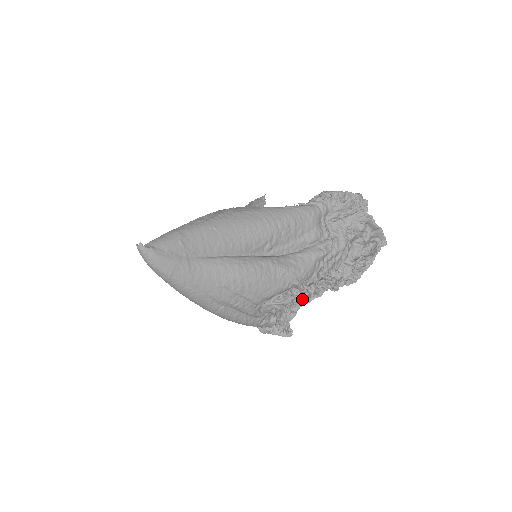
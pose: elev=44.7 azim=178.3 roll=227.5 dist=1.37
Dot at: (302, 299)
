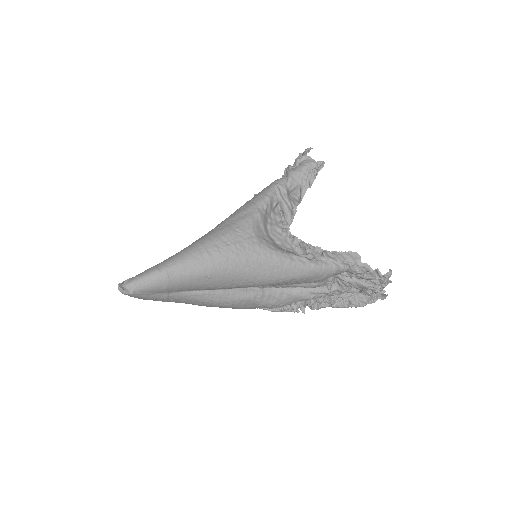
Dot at: occluded
